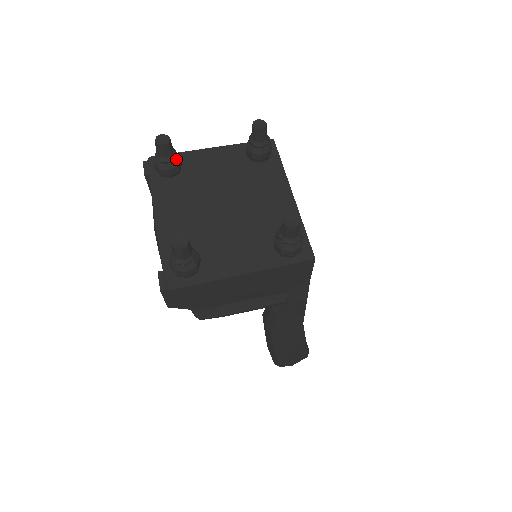
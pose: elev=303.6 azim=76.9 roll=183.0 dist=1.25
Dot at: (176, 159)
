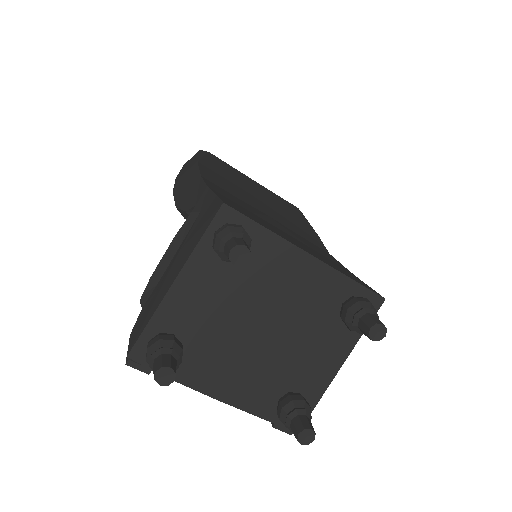
Dot at: (176, 351)
